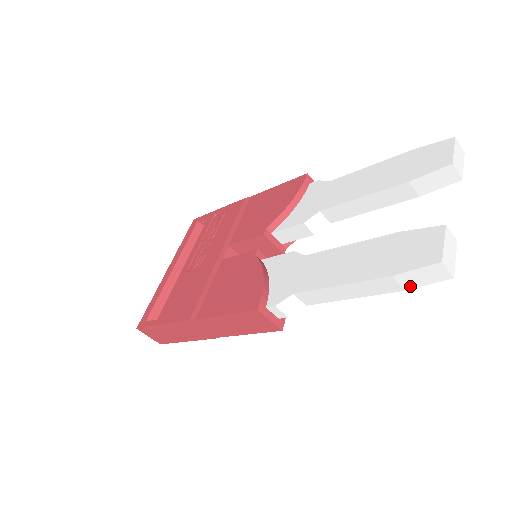
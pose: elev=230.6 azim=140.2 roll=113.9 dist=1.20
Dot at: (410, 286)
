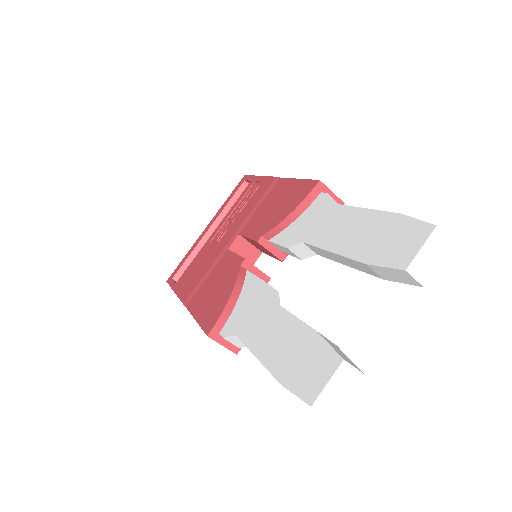
Dot at: occluded
